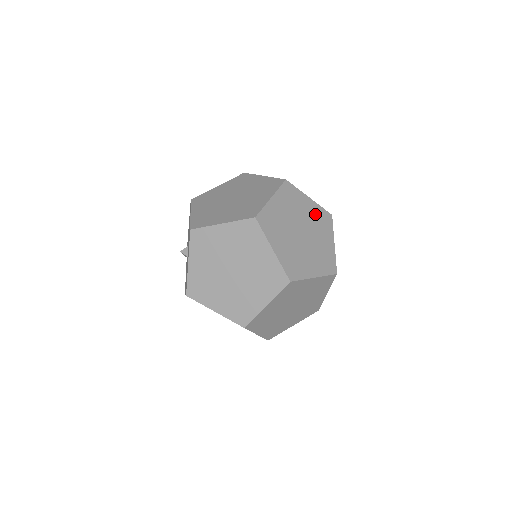
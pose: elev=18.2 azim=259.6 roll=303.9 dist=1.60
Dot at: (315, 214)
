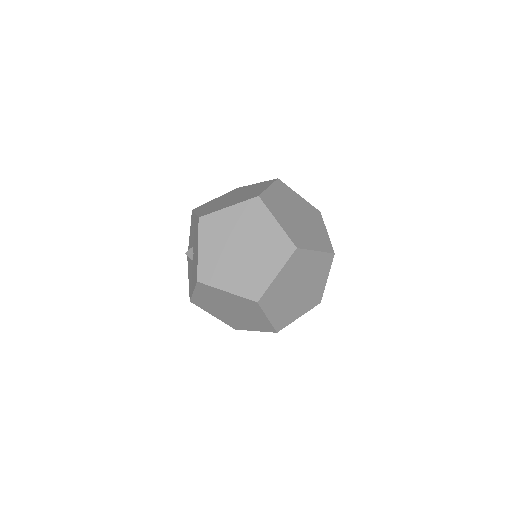
Dot at: (317, 264)
